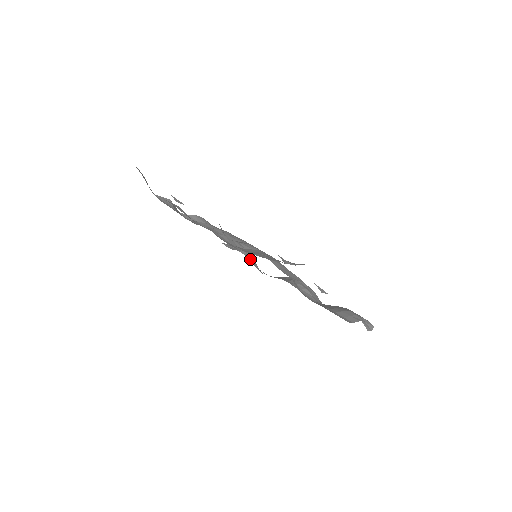
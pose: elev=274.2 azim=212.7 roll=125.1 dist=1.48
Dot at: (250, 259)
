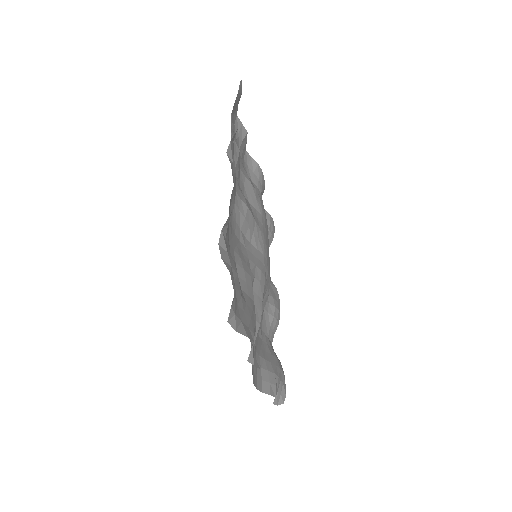
Dot at: occluded
